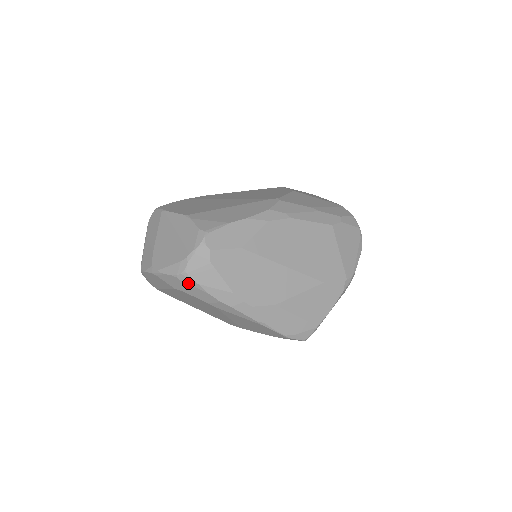
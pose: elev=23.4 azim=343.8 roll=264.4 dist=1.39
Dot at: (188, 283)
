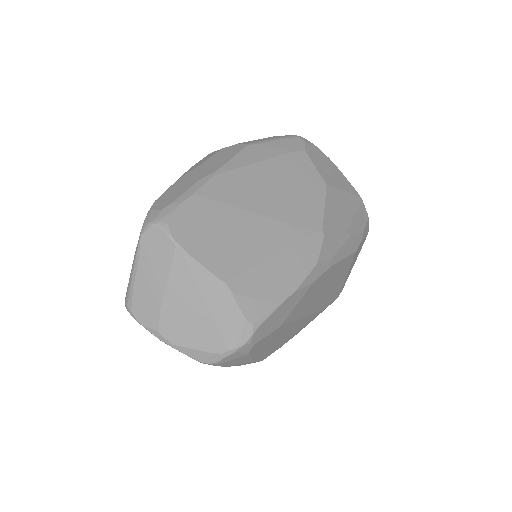
Dot at: occluded
